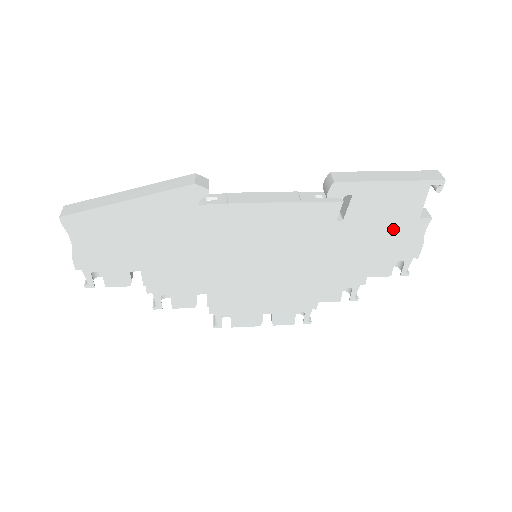
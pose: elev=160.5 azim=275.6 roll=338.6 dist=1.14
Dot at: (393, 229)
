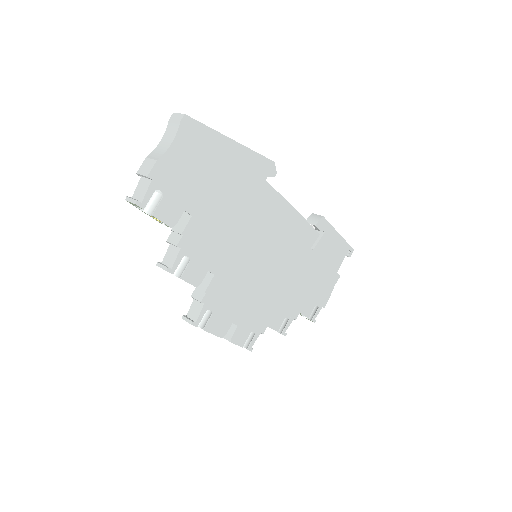
Dot at: (326, 274)
